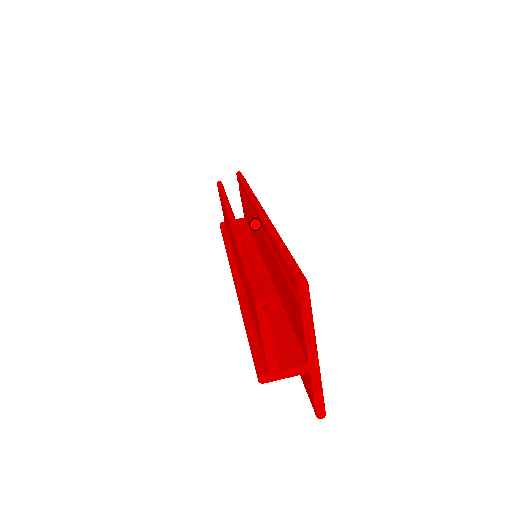
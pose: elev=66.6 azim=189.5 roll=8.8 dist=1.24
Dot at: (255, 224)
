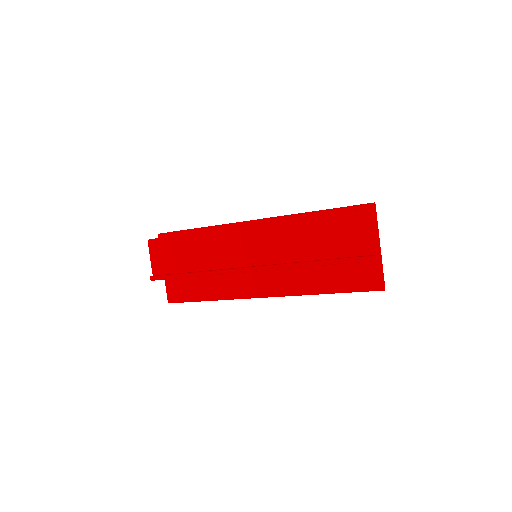
Dot at: occluded
